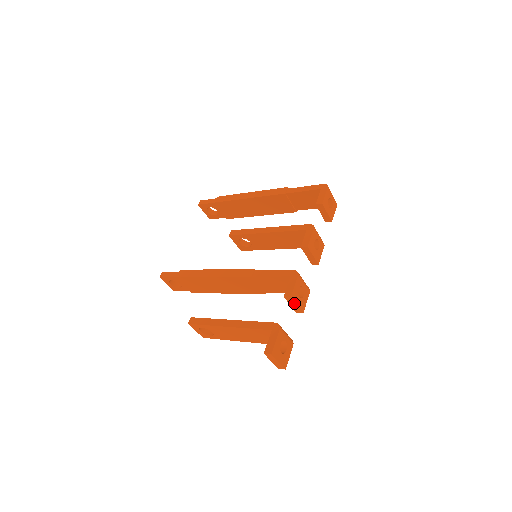
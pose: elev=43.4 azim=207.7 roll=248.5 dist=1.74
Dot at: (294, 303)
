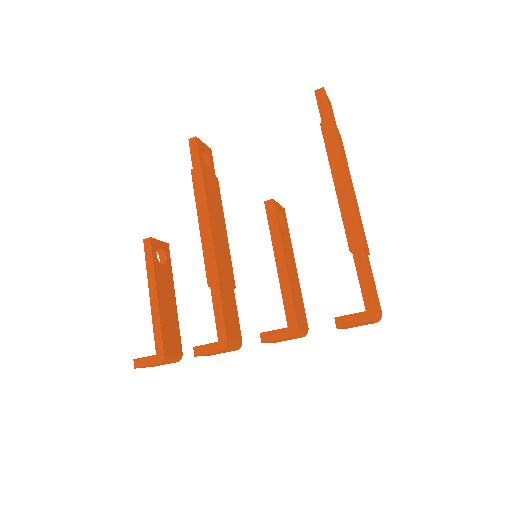
Dot at: occluded
